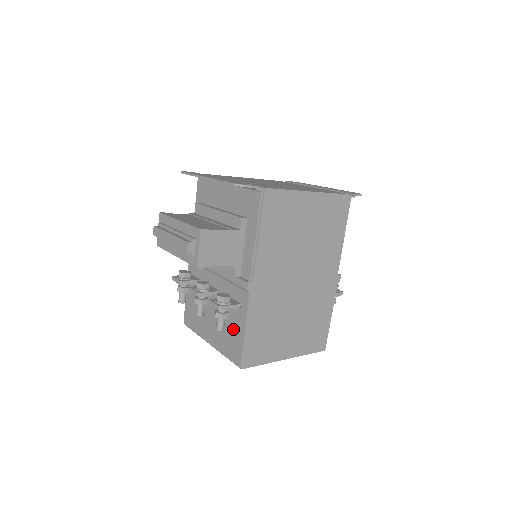
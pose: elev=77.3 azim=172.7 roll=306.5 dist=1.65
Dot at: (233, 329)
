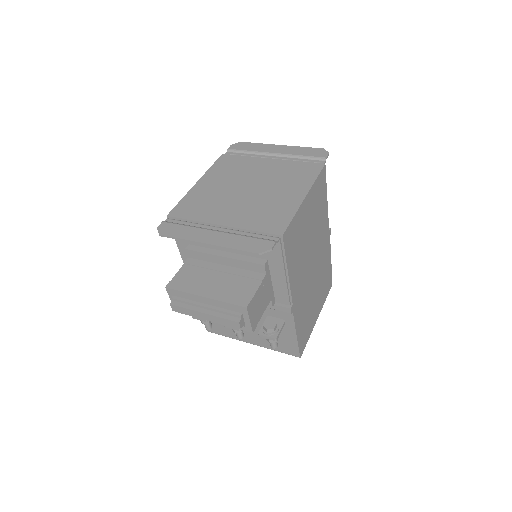
Dot at: (280, 336)
